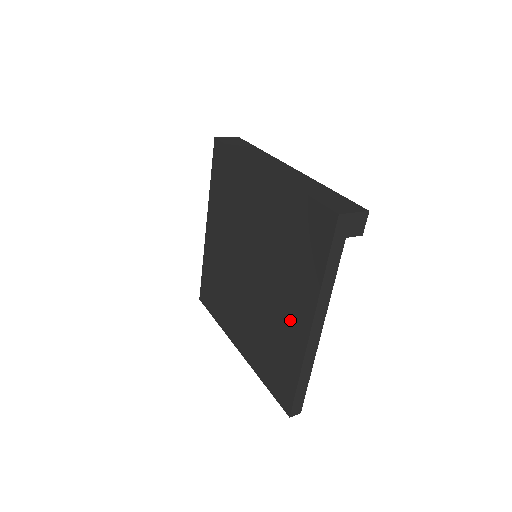
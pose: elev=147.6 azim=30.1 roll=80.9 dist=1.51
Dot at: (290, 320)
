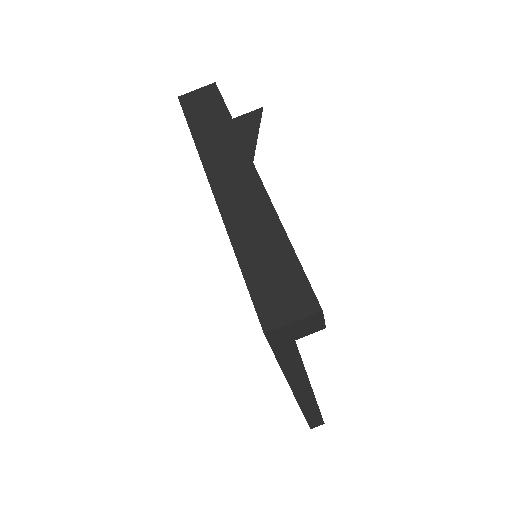
Dot at: occluded
